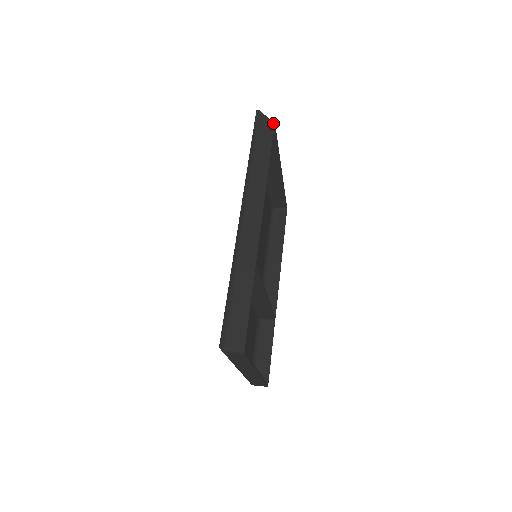
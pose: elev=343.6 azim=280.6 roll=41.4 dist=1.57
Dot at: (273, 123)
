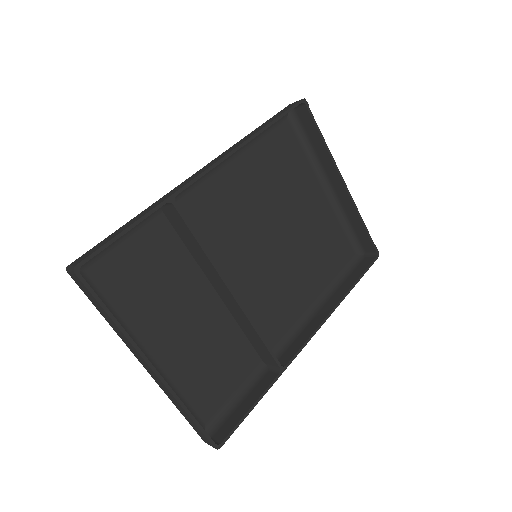
Dot at: (306, 101)
